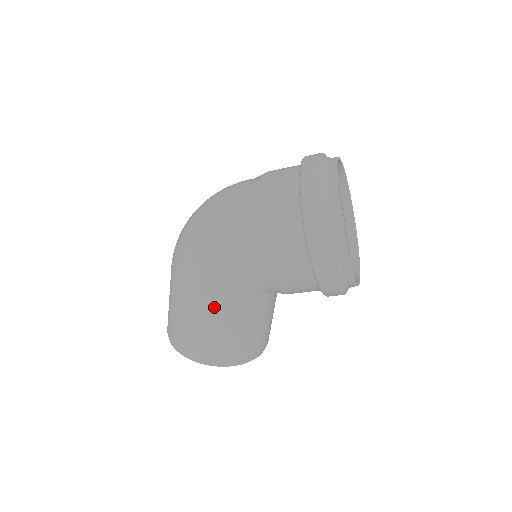
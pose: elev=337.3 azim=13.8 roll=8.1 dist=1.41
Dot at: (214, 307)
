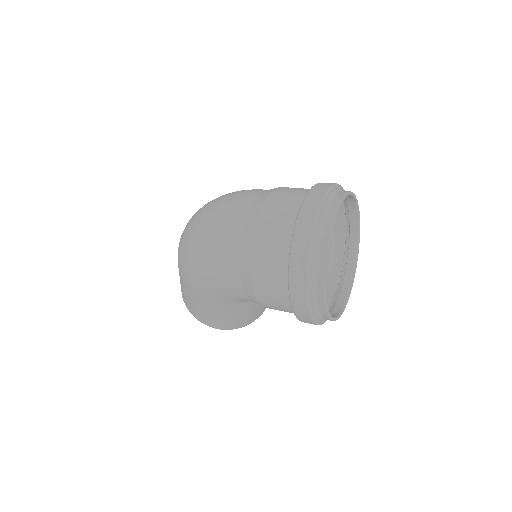
Dot at: (216, 307)
